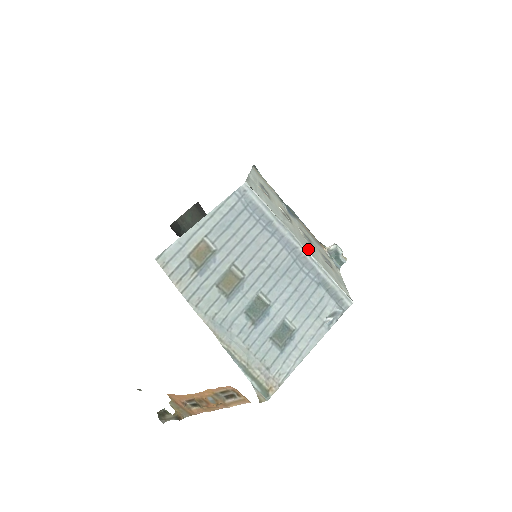
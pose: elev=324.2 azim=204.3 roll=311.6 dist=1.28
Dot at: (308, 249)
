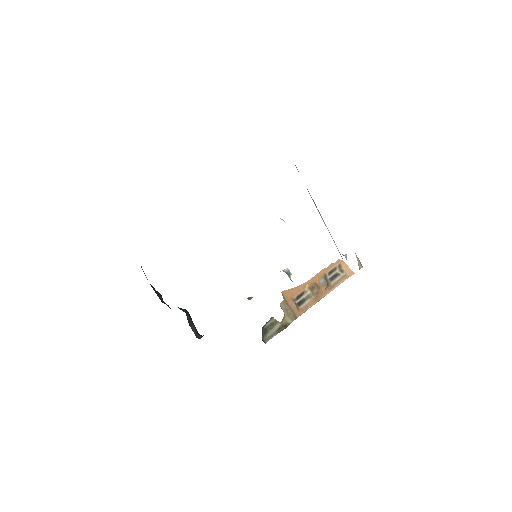
Dot at: occluded
